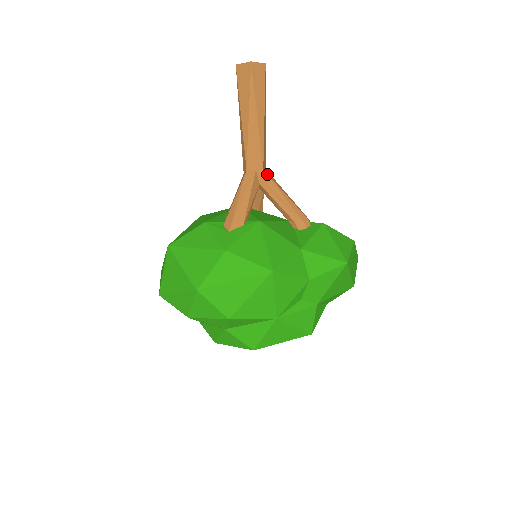
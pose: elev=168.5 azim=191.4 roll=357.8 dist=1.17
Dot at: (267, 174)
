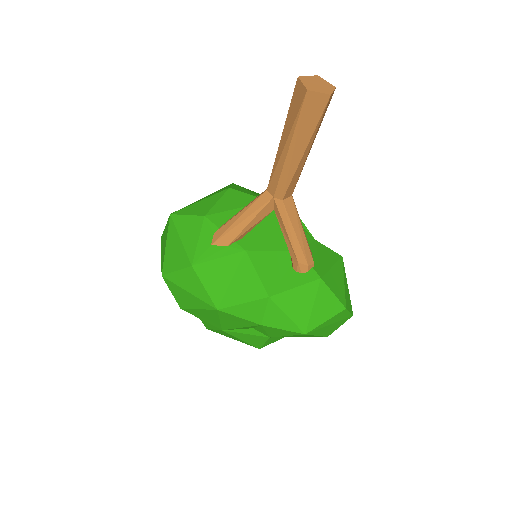
Dot at: (285, 206)
